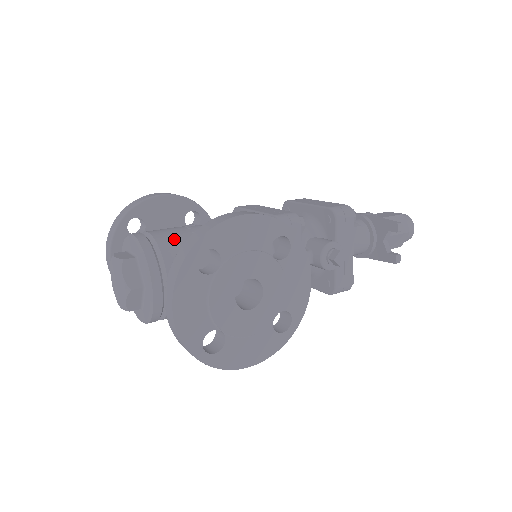
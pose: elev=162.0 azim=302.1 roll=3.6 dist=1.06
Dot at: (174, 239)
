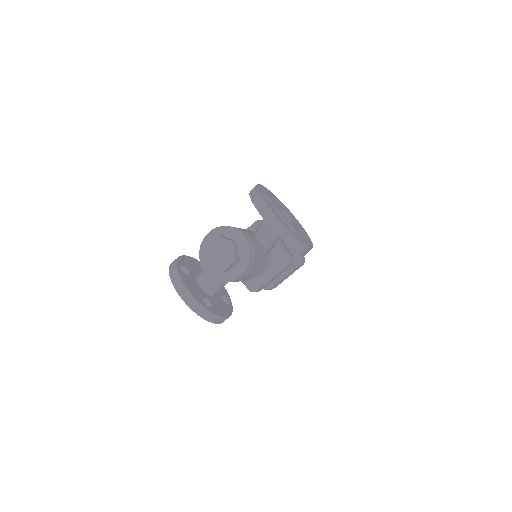
Dot at: occluded
